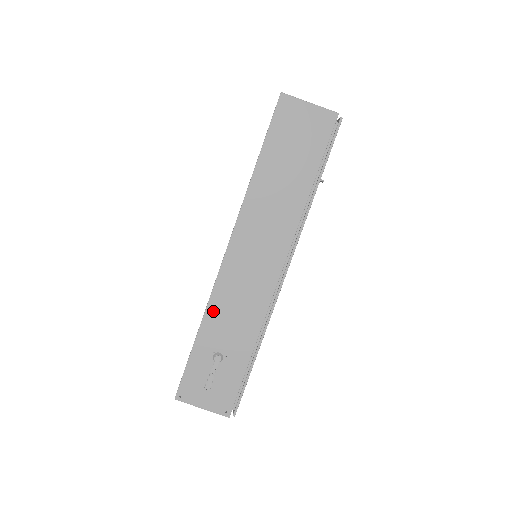
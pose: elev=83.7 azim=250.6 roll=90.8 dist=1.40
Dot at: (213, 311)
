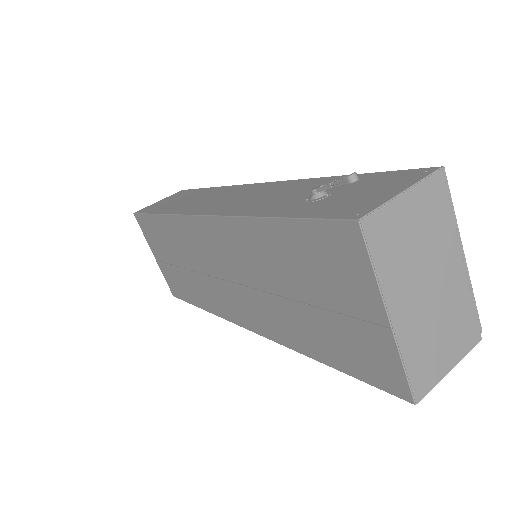
Dot at: (250, 211)
